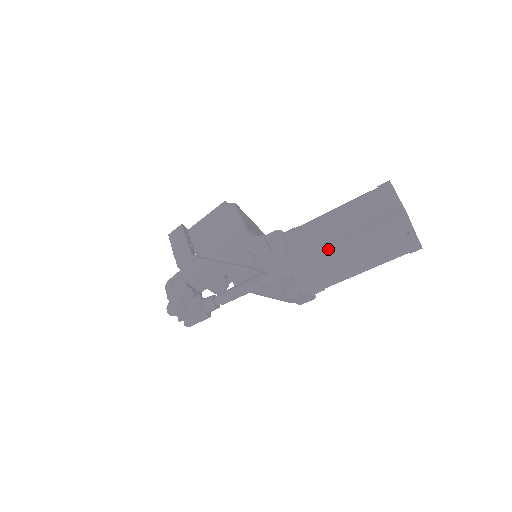
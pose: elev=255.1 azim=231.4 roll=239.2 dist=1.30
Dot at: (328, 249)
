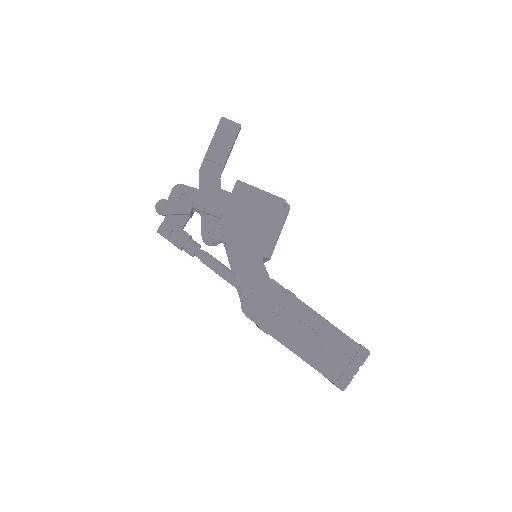
Dot at: (292, 347)
